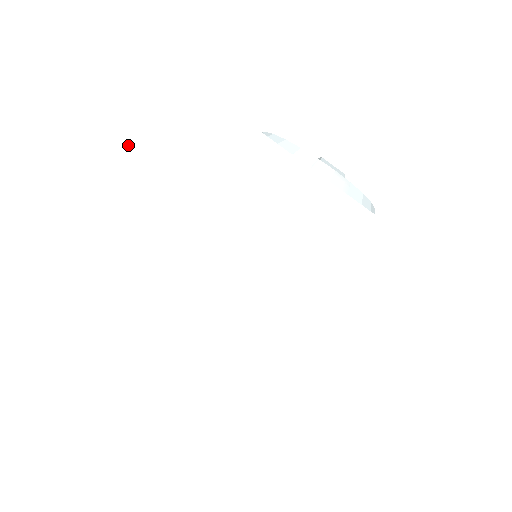
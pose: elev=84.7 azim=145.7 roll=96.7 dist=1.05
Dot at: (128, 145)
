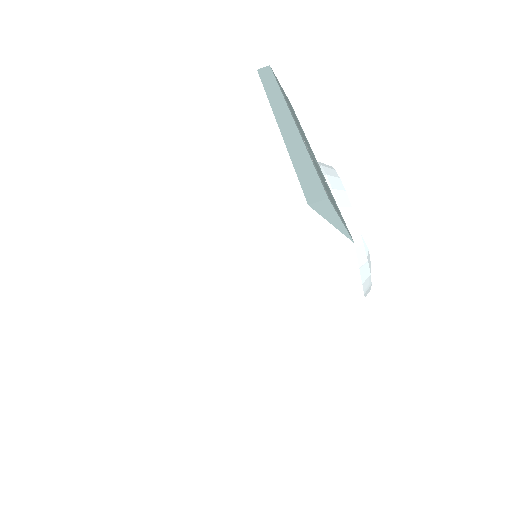
Dot at: (256, 224)
